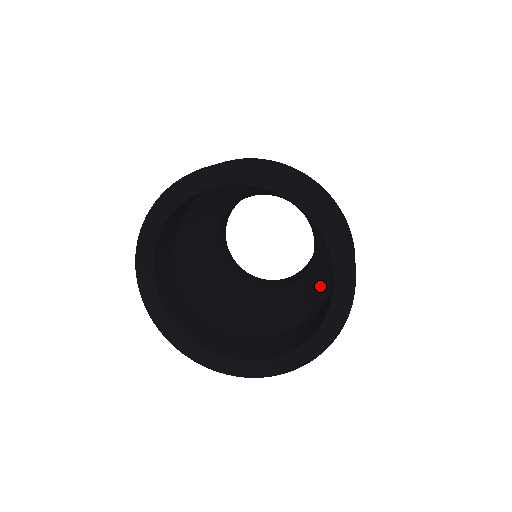
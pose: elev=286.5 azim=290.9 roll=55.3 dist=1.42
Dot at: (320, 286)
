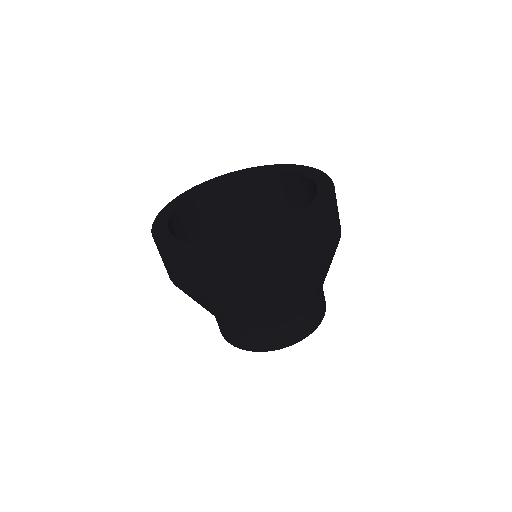
Dot at: occluded
